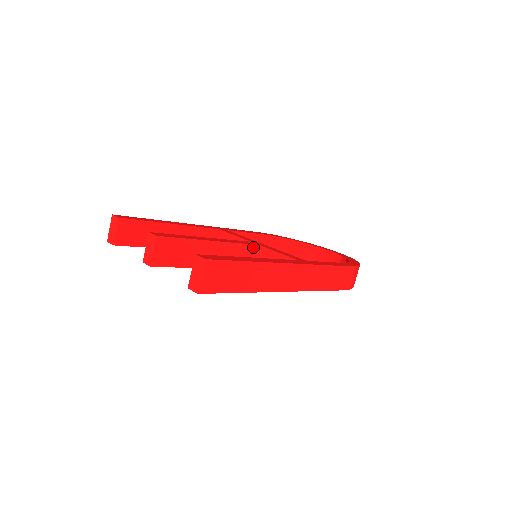
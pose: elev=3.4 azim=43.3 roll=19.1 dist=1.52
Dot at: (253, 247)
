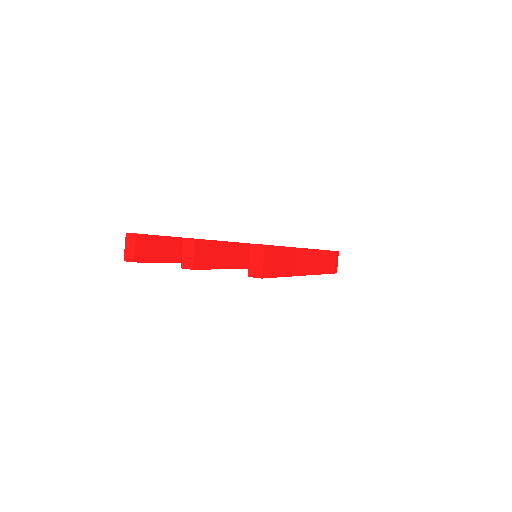
Dot at: occluded
